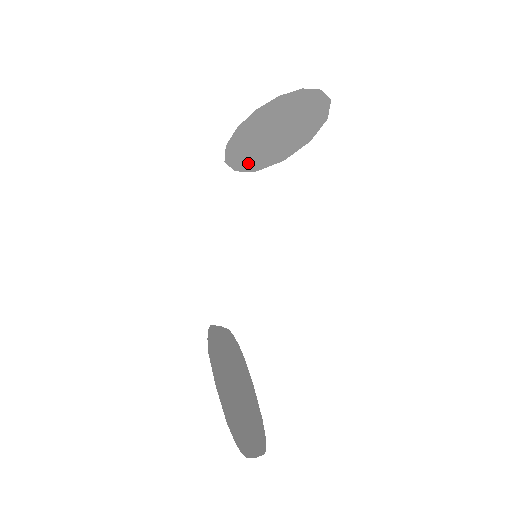
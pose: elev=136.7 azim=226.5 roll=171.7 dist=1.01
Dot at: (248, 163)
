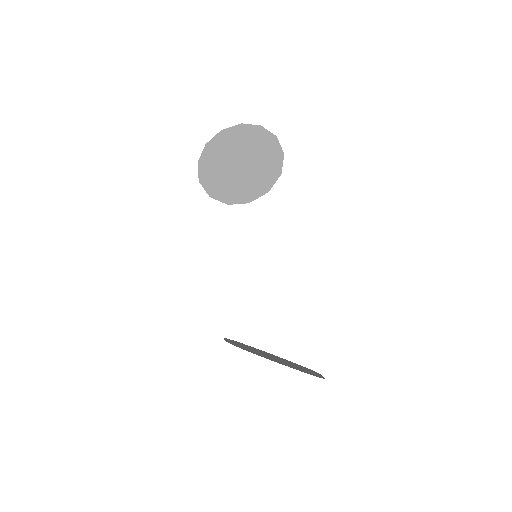
Dot at: (253, 192)
